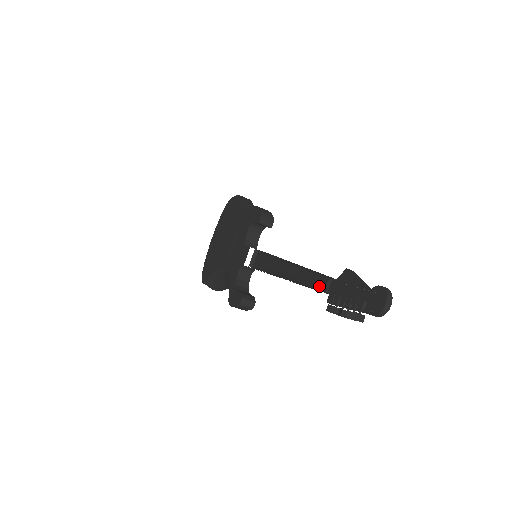
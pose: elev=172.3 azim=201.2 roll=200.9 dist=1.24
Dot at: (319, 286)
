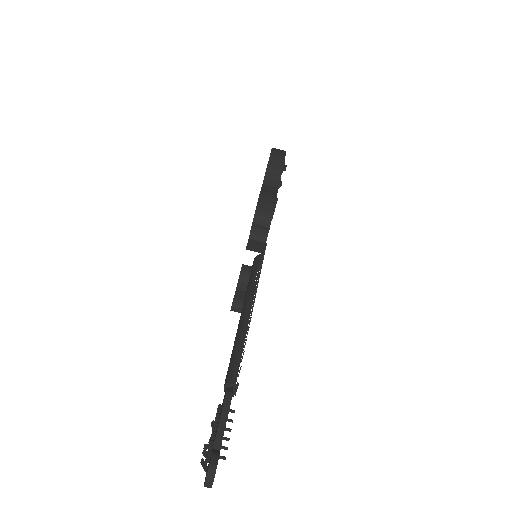
Dot at: (226, 378)
